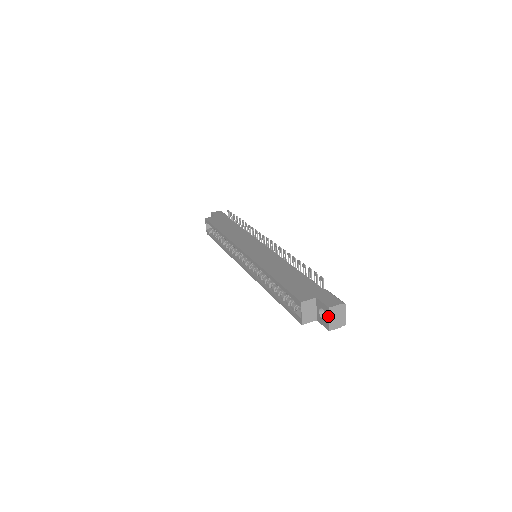
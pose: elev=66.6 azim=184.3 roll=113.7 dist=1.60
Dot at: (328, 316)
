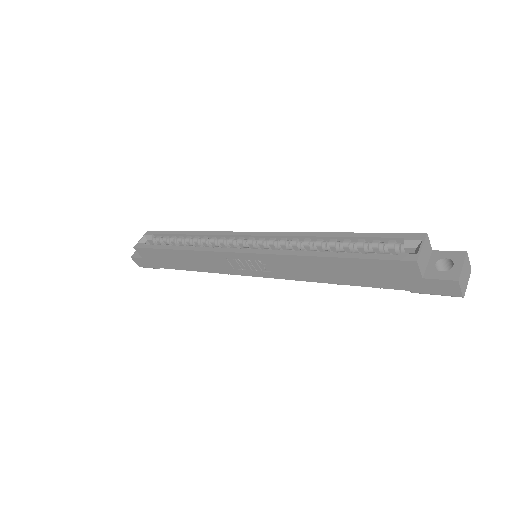
Dot at: (462, 261)
